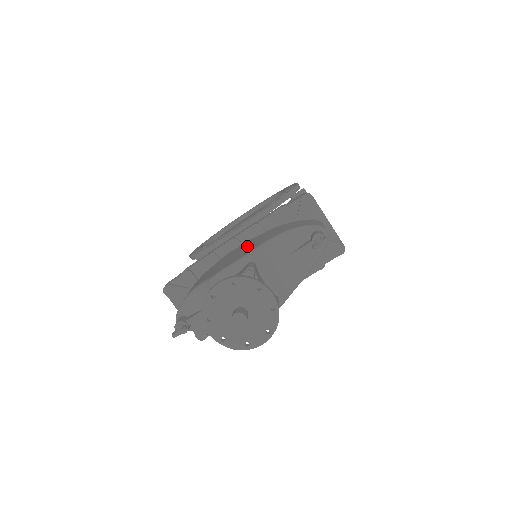
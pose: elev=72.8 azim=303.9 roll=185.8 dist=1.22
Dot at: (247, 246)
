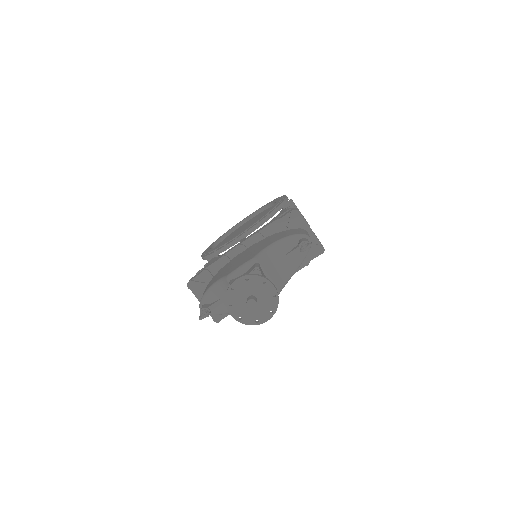
Dot at: (252, 251)
